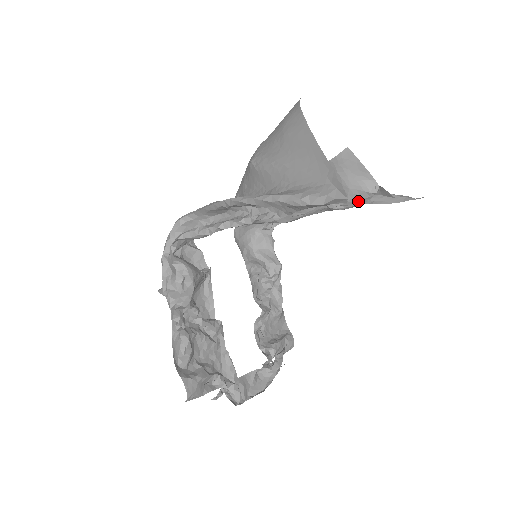
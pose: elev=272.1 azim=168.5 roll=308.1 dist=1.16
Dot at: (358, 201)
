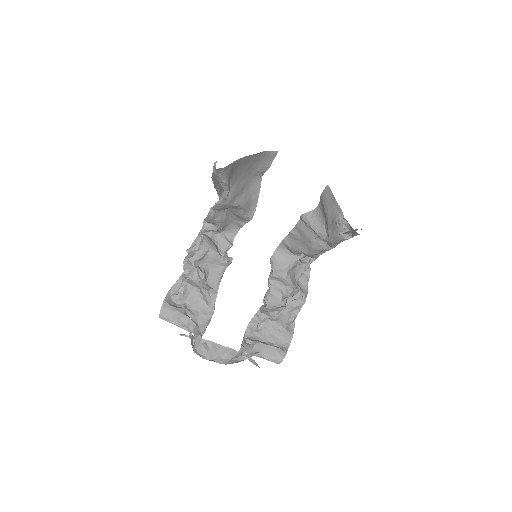
Dot at: (334, 232)
